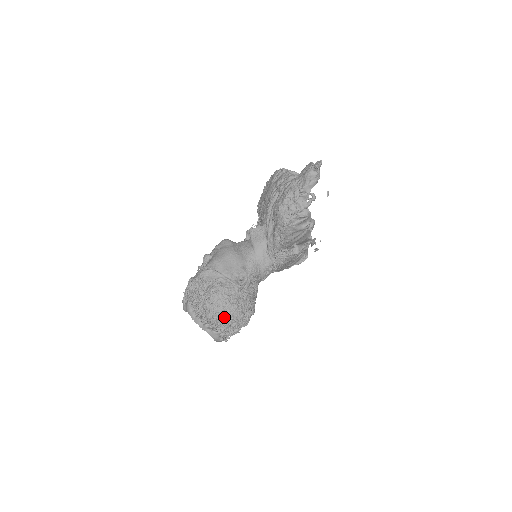
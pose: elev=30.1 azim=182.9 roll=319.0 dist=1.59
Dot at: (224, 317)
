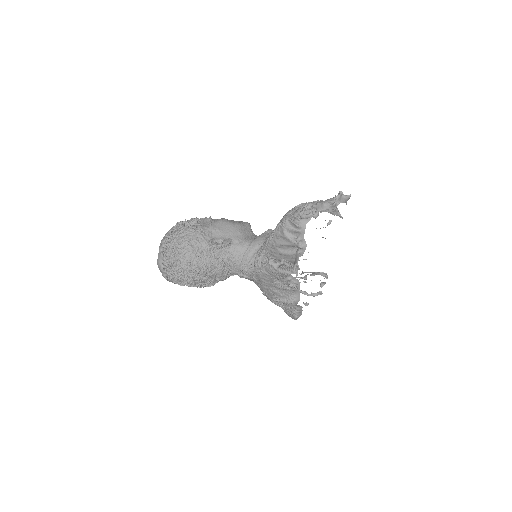
Dot at: (177, 250)
